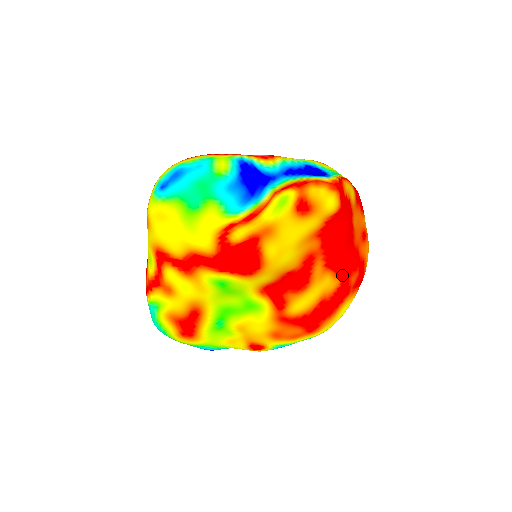
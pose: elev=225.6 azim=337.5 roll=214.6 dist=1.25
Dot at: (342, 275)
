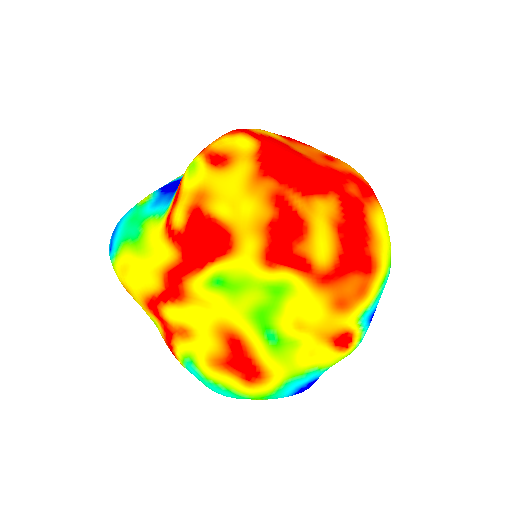
Dot at: (332, 192)
